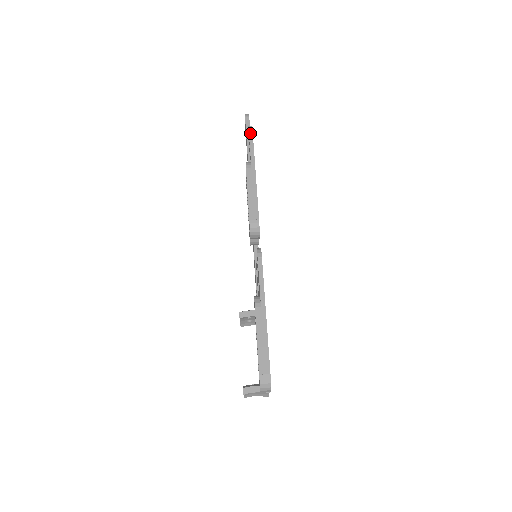
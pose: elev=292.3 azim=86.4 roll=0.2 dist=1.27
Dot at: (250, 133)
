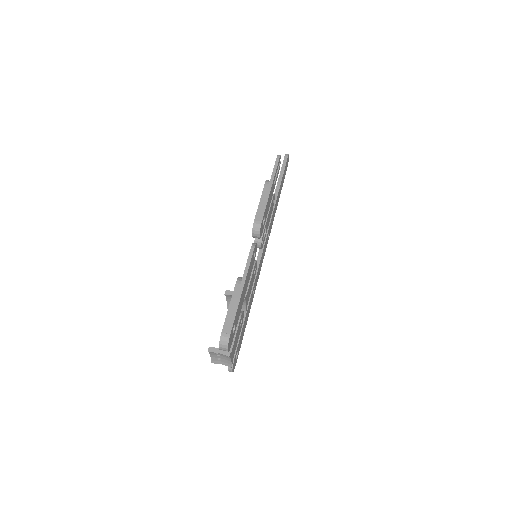
Dot at: (277, 160)
